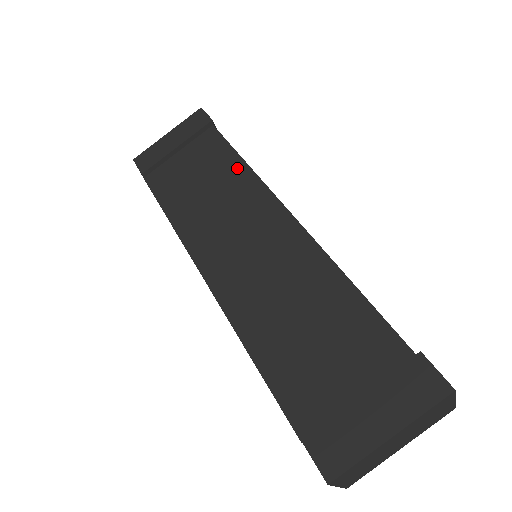
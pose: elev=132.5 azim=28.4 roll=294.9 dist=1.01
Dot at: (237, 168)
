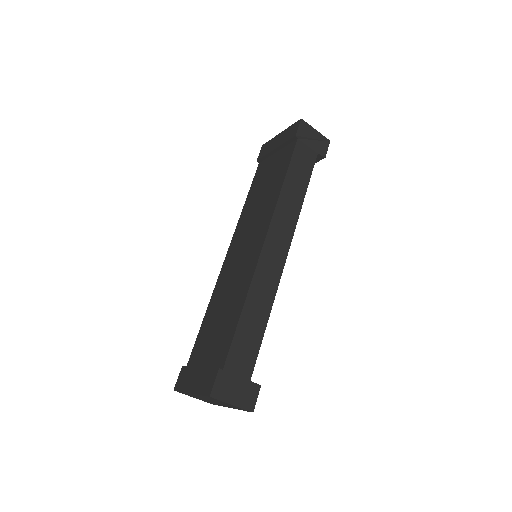
Dot at: (278, 187)
